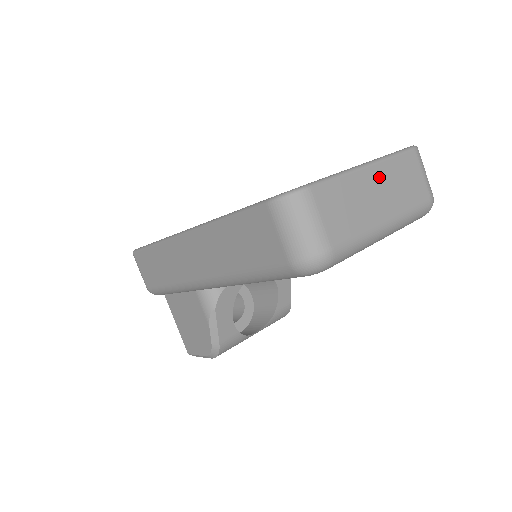
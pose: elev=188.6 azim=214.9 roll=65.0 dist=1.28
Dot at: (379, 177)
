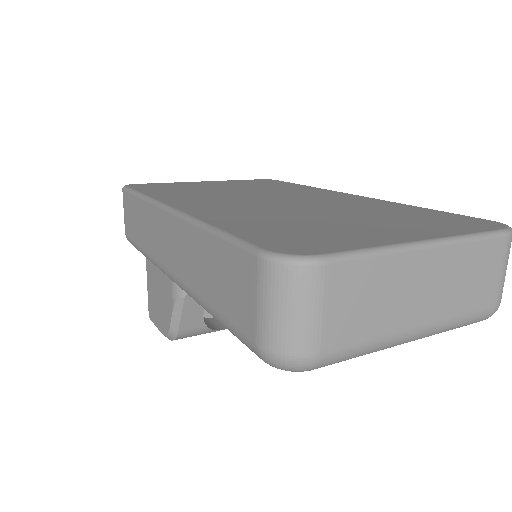
Dot at: (438, 266)
